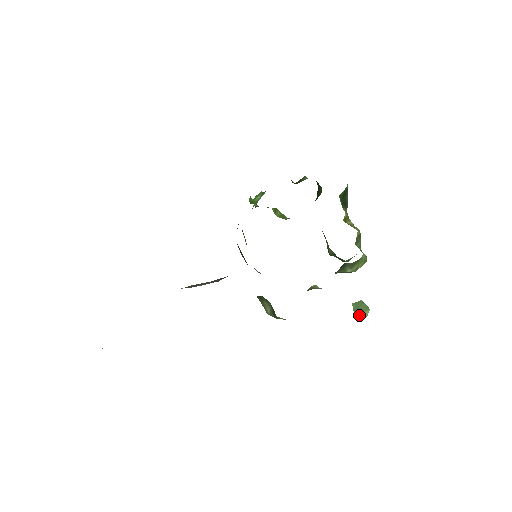
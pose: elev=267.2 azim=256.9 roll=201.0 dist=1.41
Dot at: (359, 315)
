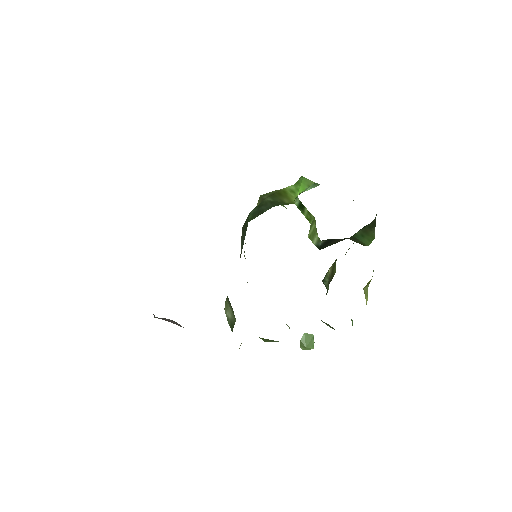
Dot at: (302, 346)
